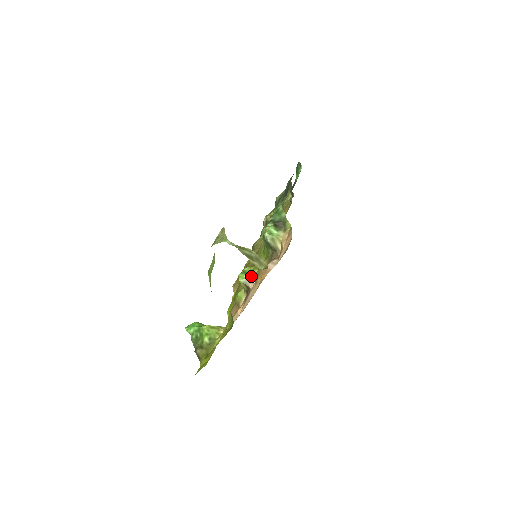
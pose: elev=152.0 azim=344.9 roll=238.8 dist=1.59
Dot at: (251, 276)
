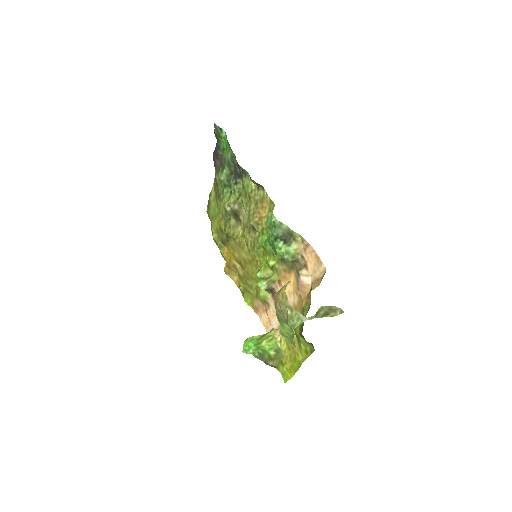
Dot at: (271, 280)
